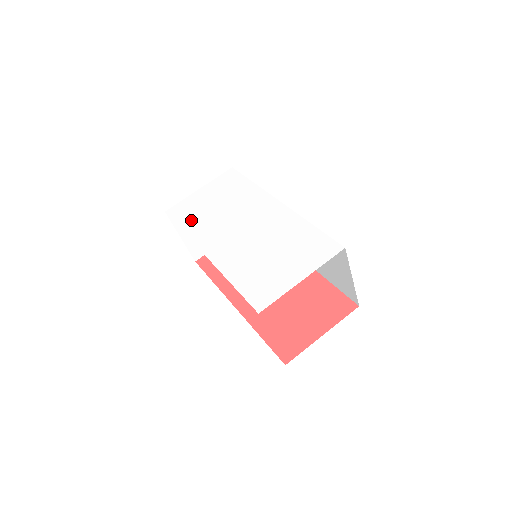
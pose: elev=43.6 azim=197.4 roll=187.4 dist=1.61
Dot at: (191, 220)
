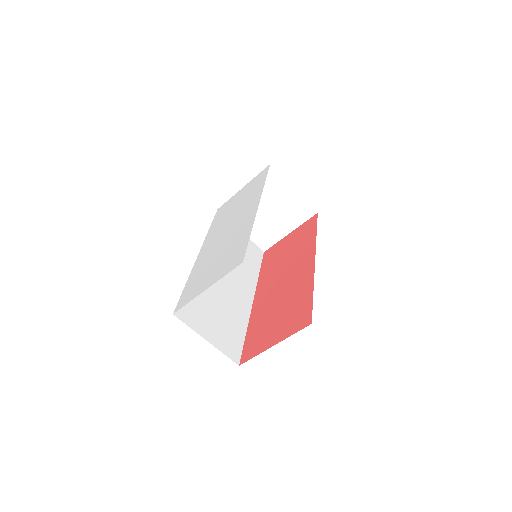
Dot at: (218, 219)
